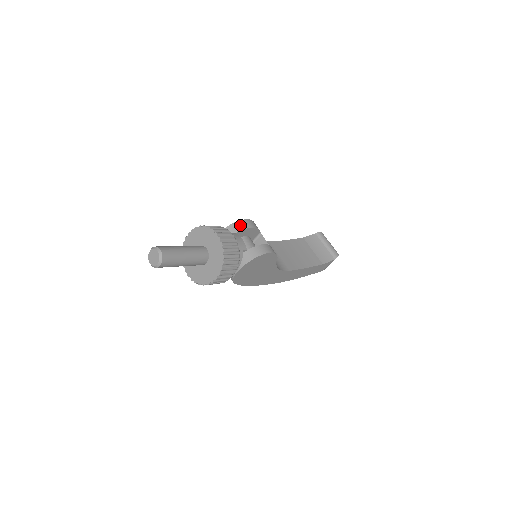
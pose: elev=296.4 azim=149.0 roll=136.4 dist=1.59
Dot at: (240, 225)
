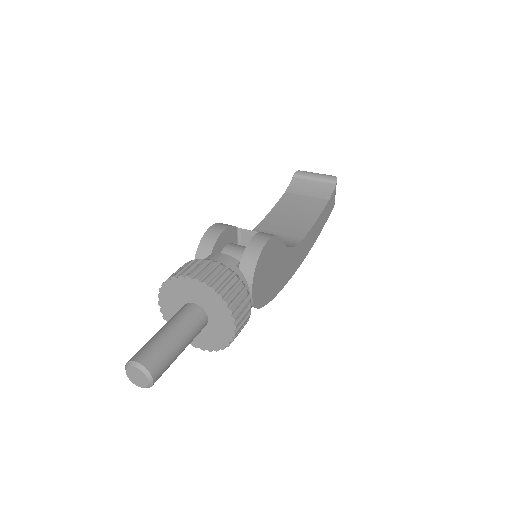
Dot at: (208, 240)
